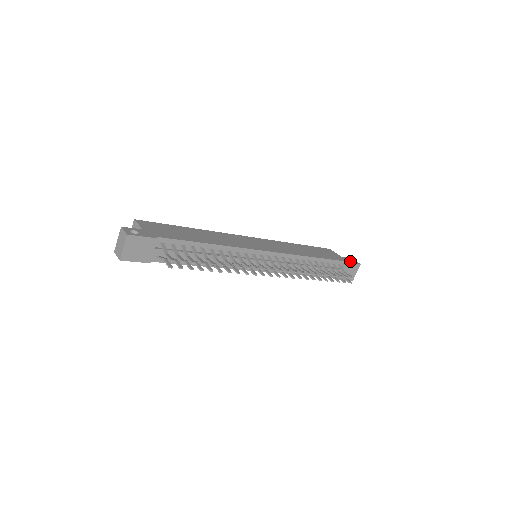
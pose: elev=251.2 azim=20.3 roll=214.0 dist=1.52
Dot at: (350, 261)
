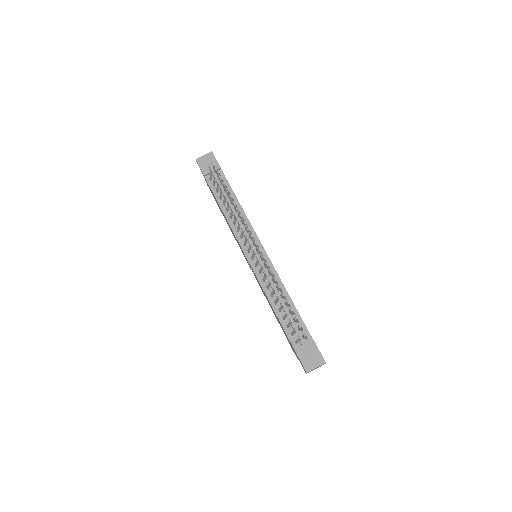
Dot at: (319, 351)
